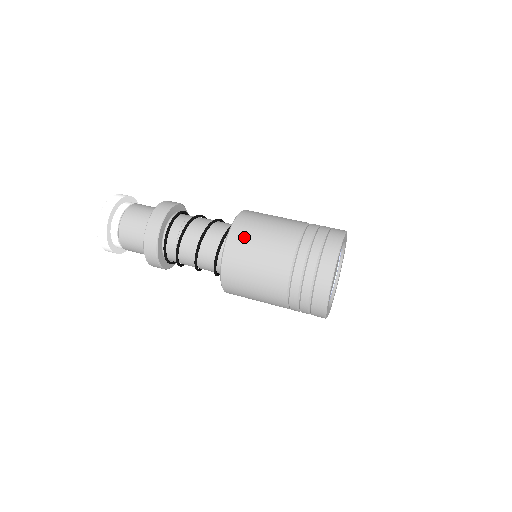
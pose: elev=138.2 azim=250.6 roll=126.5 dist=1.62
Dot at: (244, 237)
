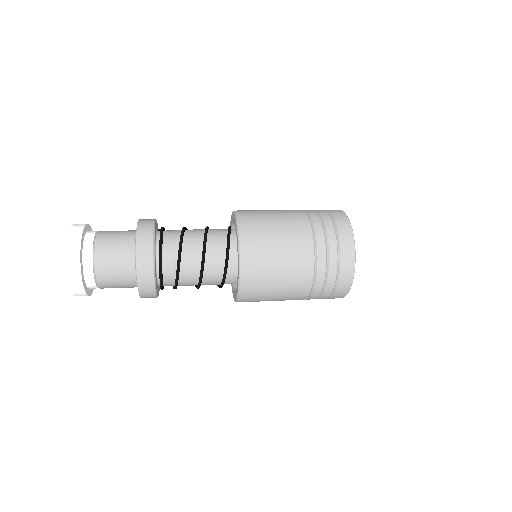
Dot at: (258, 246)
